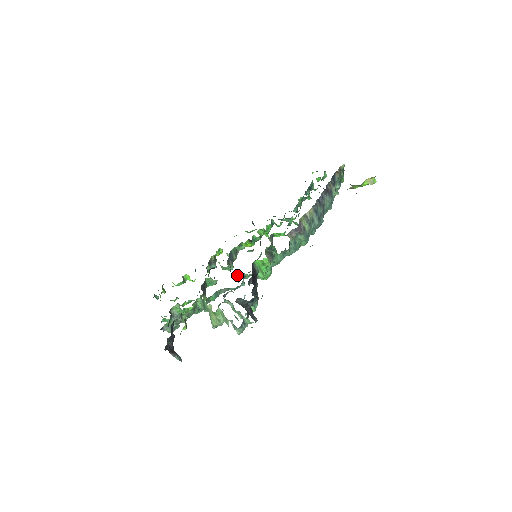
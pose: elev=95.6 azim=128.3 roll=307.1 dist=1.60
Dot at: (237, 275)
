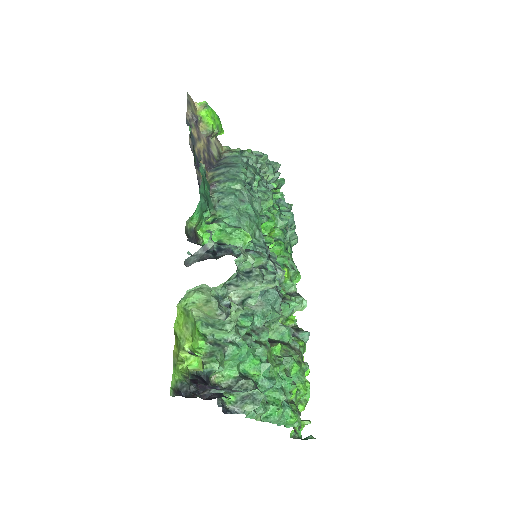
Dot at: (281, 292)
